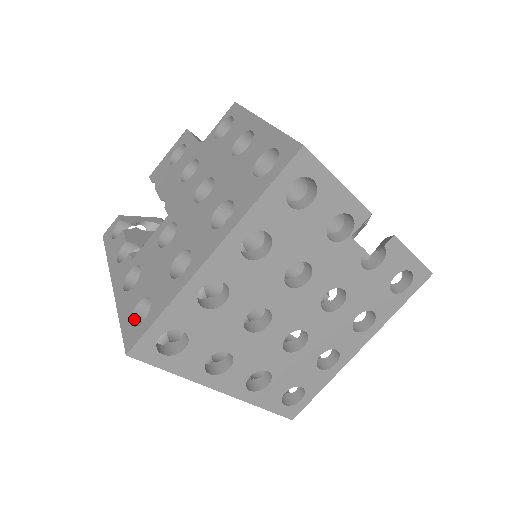
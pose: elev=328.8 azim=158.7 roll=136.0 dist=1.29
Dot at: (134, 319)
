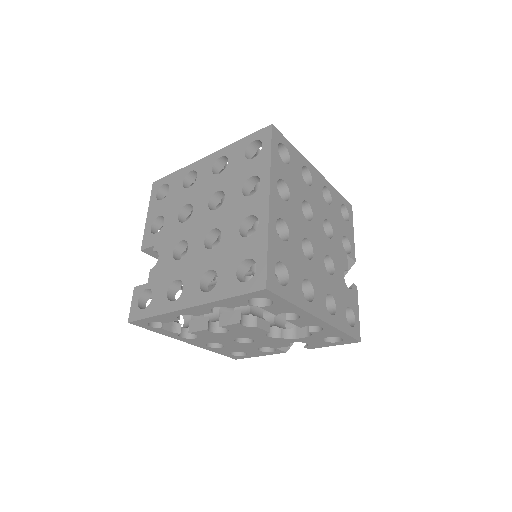
Dot at: occluded
